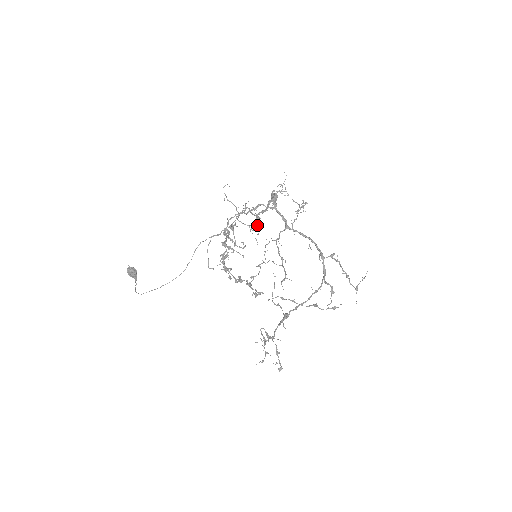
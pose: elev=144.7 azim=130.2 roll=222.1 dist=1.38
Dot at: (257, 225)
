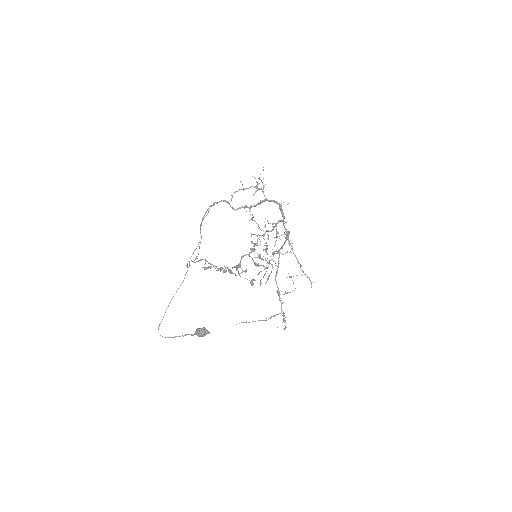
Dot at: occluded
